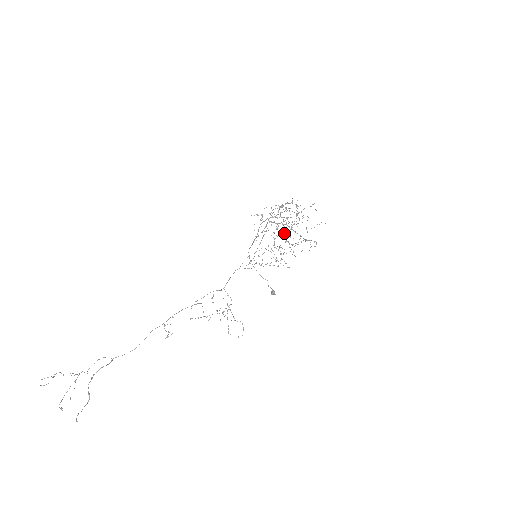
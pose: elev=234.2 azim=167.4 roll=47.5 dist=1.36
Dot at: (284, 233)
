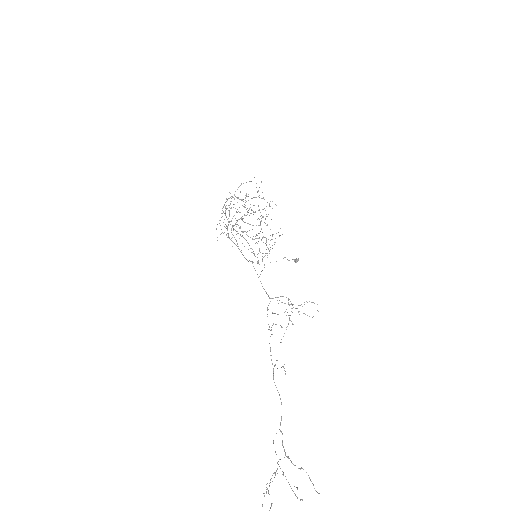
Dot at: occluded
